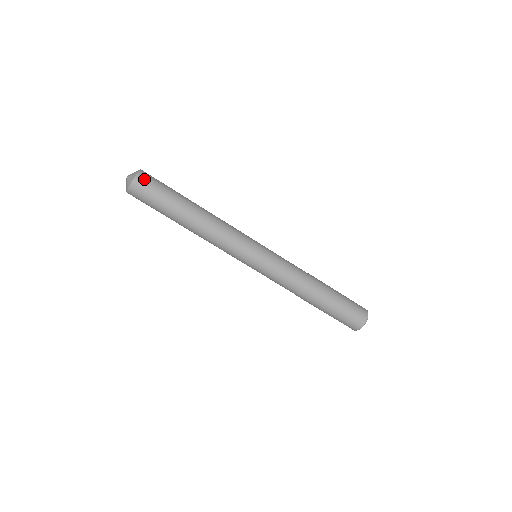
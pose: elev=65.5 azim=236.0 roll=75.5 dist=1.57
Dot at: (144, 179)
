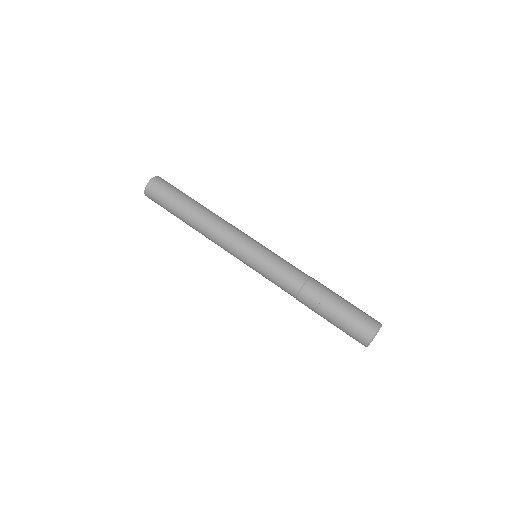
Dot at: occluded
